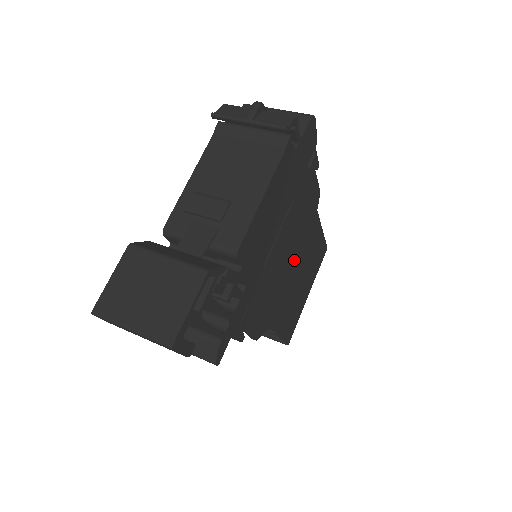
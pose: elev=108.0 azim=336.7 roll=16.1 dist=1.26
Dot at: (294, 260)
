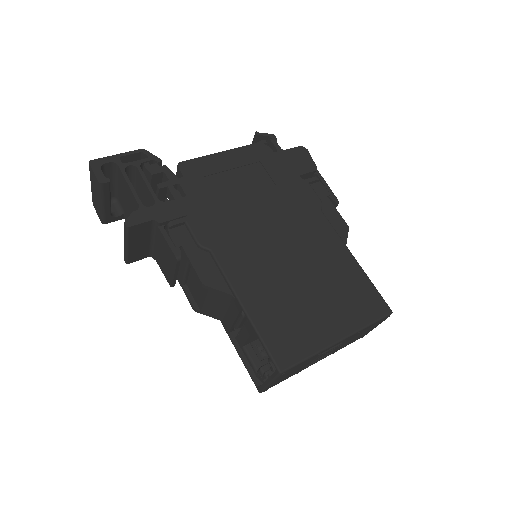
Dot at: (284, 247)
